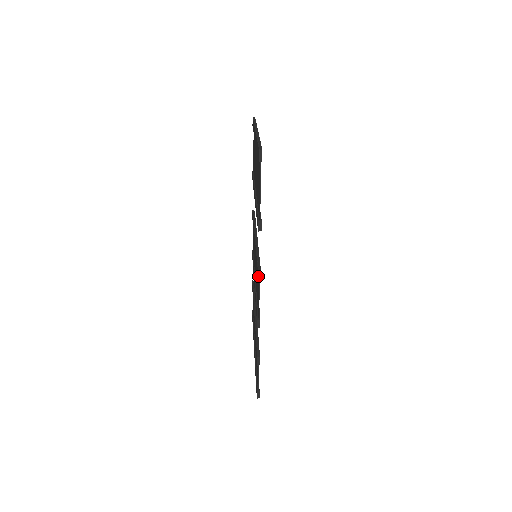
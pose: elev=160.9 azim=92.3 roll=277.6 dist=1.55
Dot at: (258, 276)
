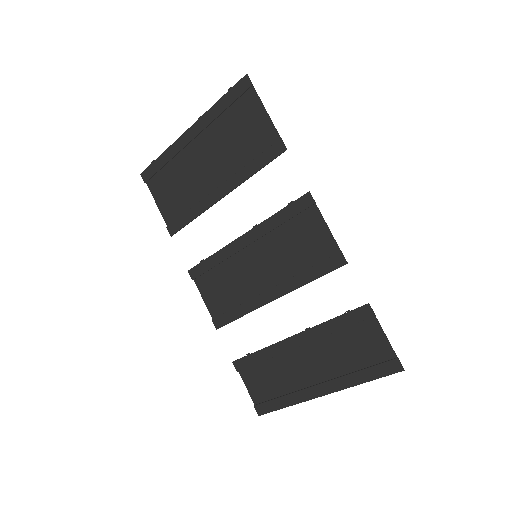
Dot at: (312, 197)
